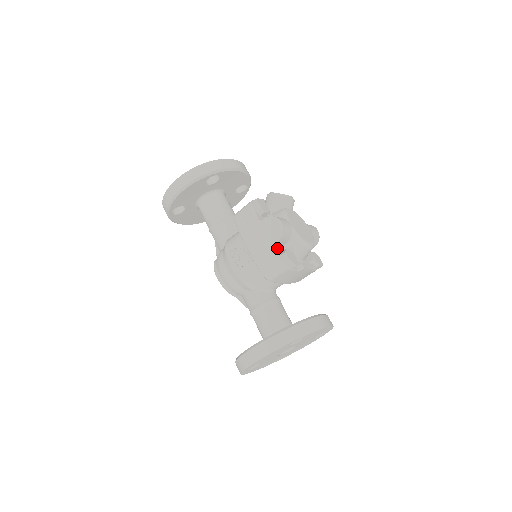
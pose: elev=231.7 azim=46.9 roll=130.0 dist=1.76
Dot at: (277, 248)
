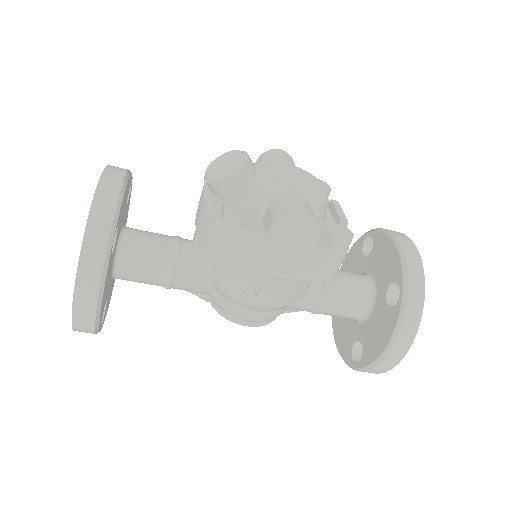
Dot at: occluded
